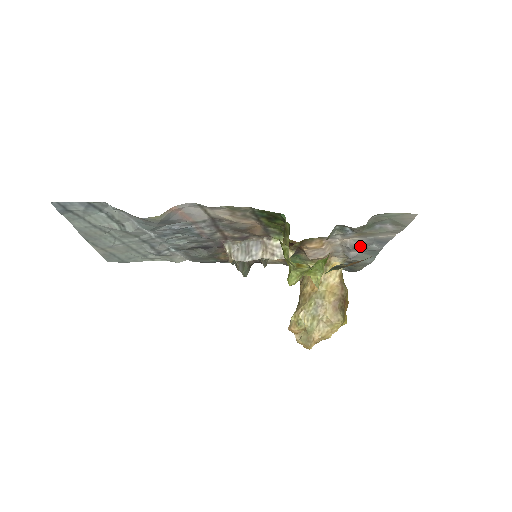
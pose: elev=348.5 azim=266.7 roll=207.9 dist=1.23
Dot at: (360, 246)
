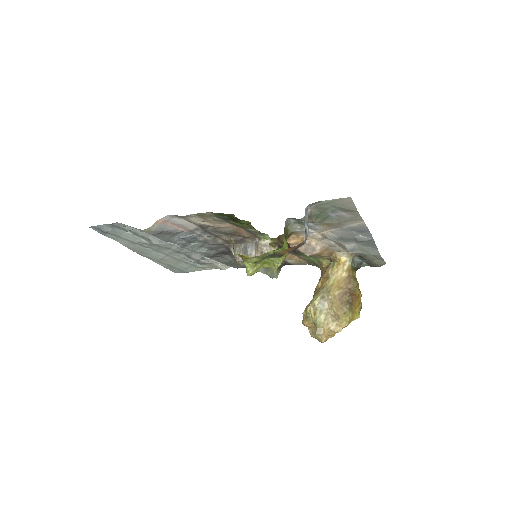
Dot at: (345, 238)
